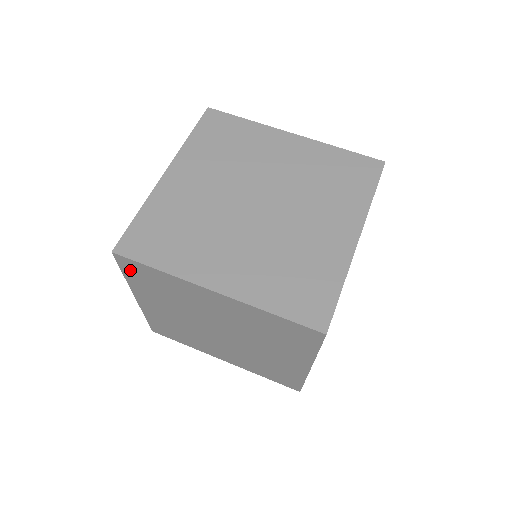
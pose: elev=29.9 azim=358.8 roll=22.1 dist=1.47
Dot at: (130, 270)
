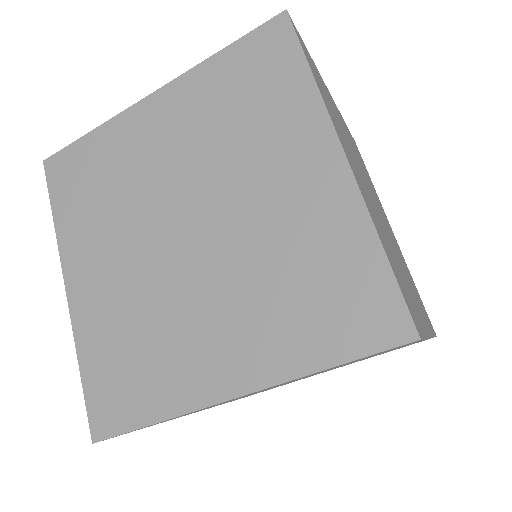
Dot at: (255, 48)
